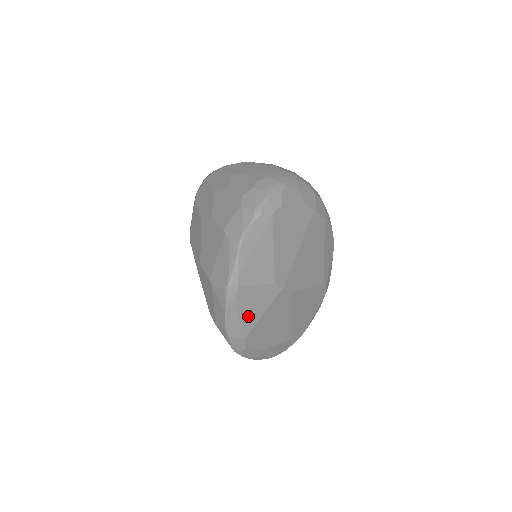
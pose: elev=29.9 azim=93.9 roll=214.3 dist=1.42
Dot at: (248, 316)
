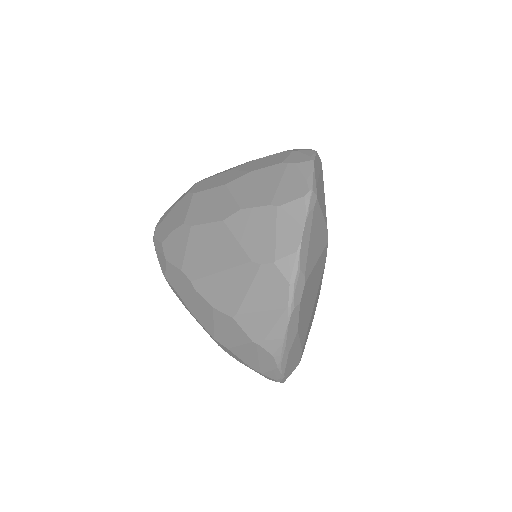
Dot at: (312, 250)
